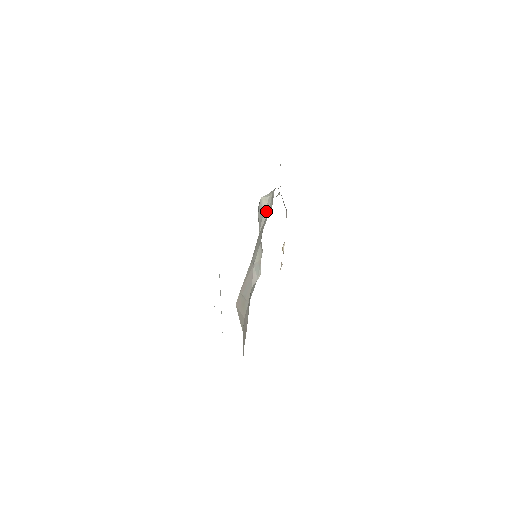
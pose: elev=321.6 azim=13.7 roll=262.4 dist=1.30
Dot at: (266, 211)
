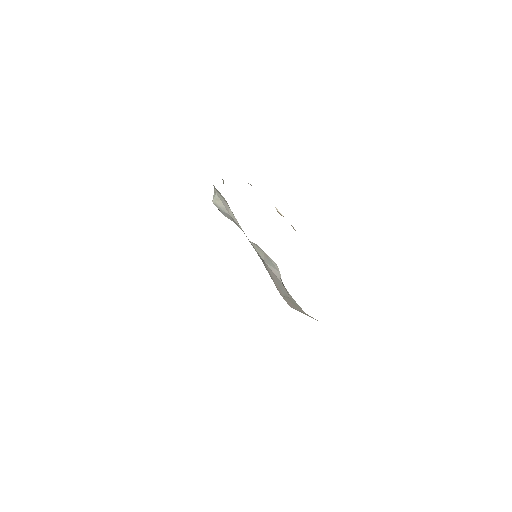
Dot at: (227, 208)
